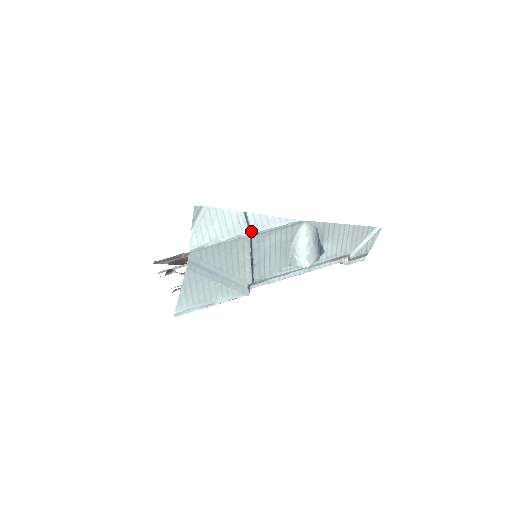
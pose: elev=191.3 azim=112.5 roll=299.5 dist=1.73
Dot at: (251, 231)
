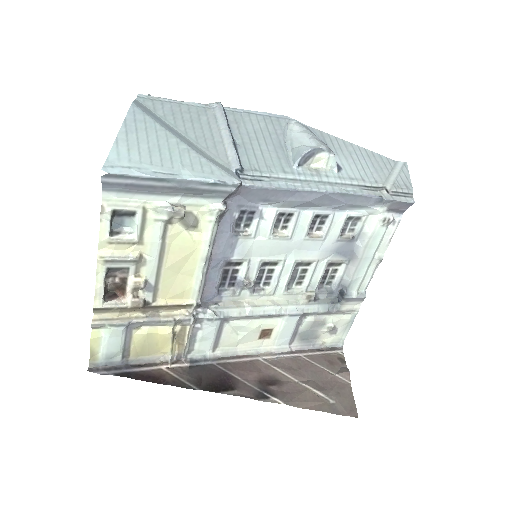
Dot at: (223, 107)
